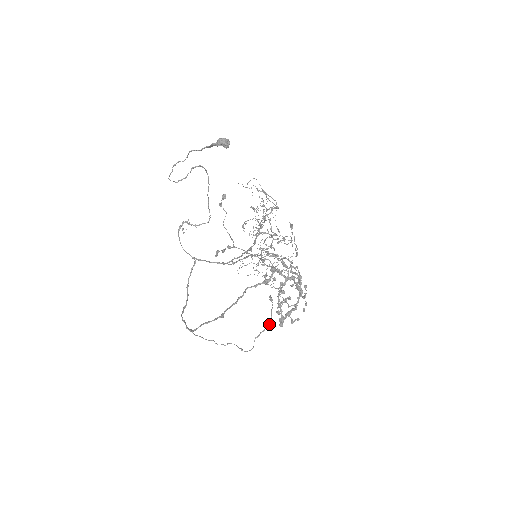
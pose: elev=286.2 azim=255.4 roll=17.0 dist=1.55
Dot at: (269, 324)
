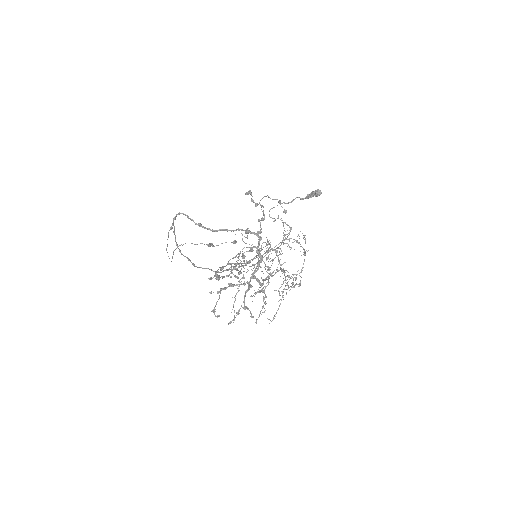
Dot at: (213, 245)
